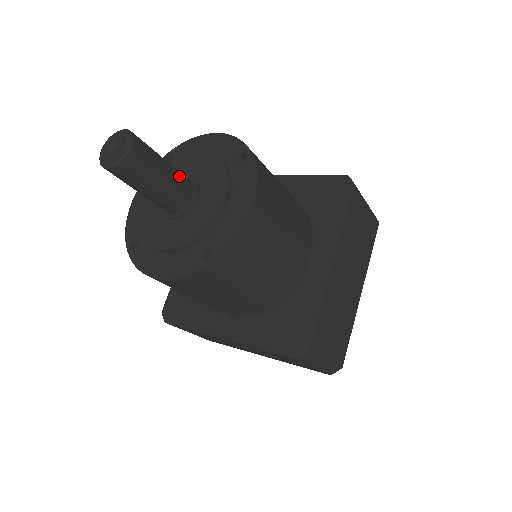
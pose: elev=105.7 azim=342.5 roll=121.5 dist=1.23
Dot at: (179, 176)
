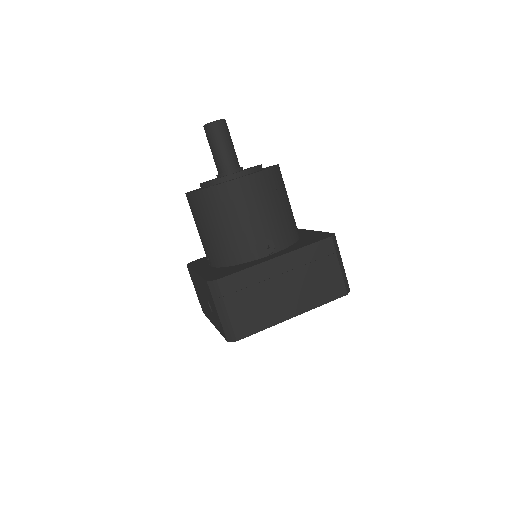
Dot at: (233, 156)
